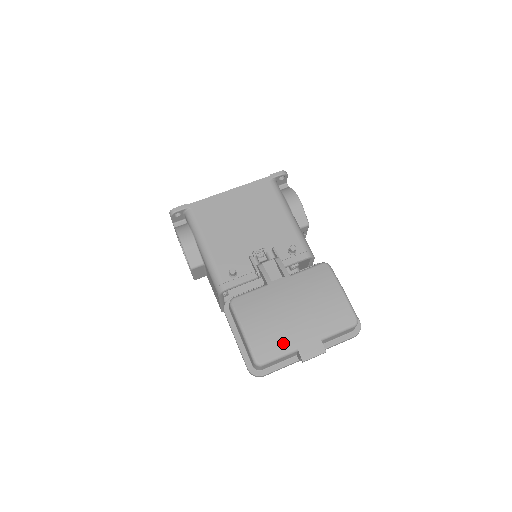
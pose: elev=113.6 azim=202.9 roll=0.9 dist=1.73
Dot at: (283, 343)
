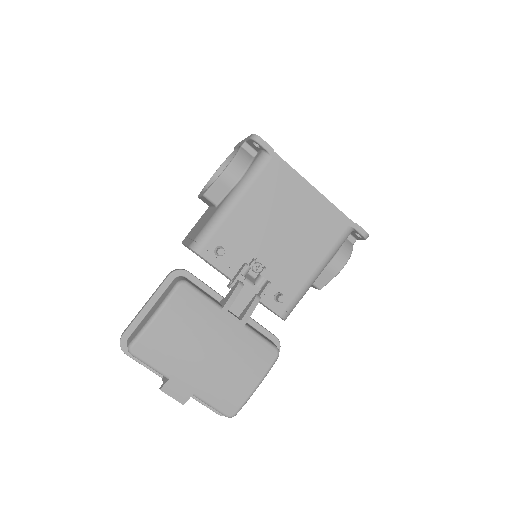
Dot at: (167, 362)
